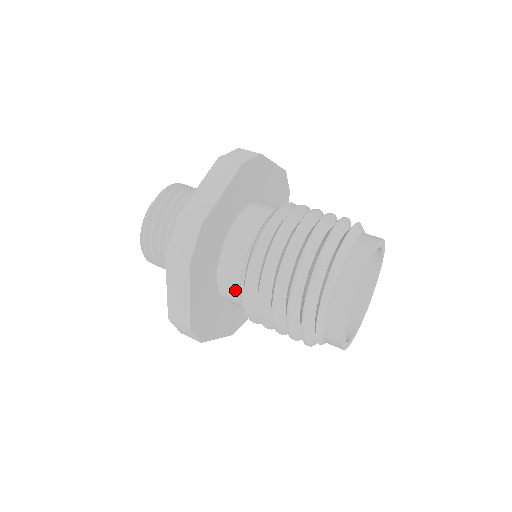
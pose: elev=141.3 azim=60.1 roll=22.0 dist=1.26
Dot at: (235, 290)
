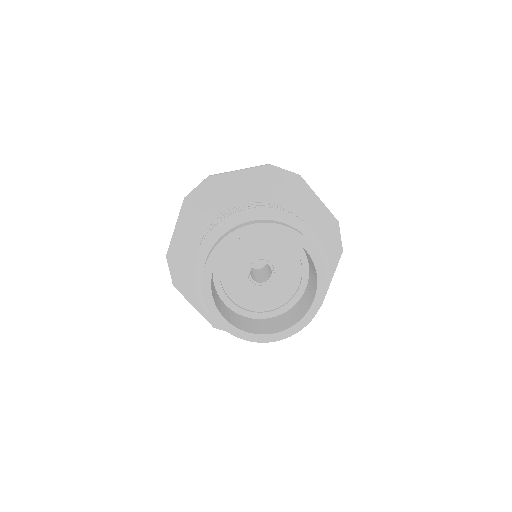
Dot at: occluded
